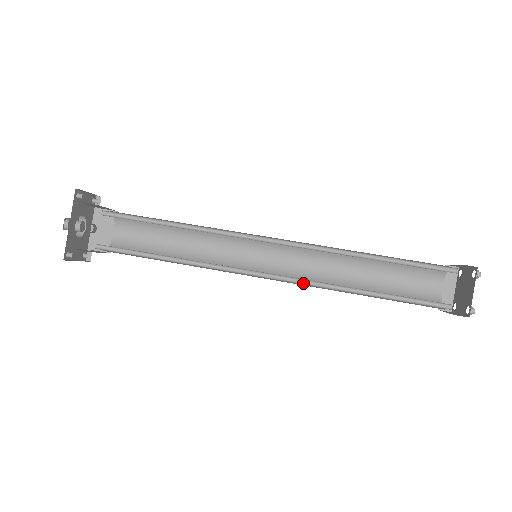
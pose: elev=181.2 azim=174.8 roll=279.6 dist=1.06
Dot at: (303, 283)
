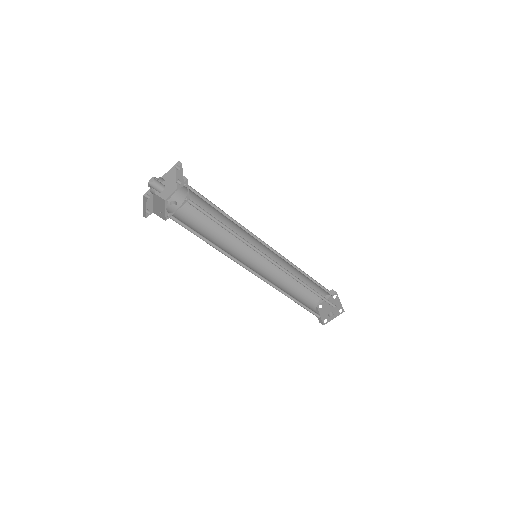
Dot at: (270, 284)
